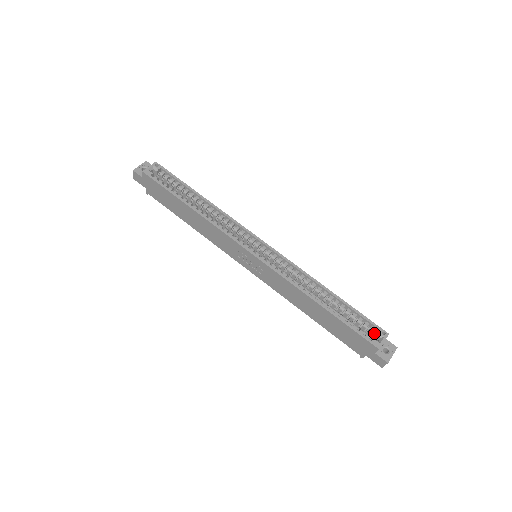
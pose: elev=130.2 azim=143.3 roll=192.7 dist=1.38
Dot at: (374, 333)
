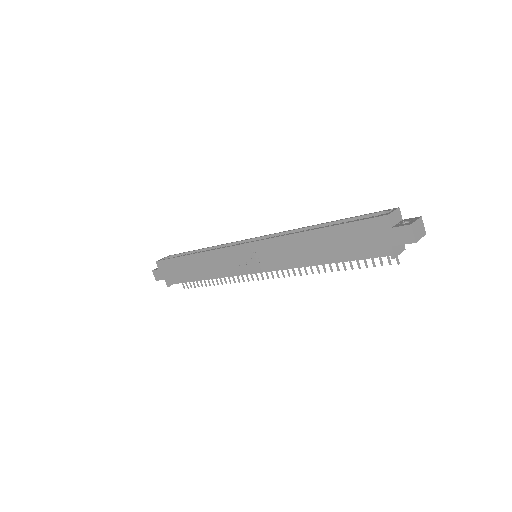
Dot at: occluded
